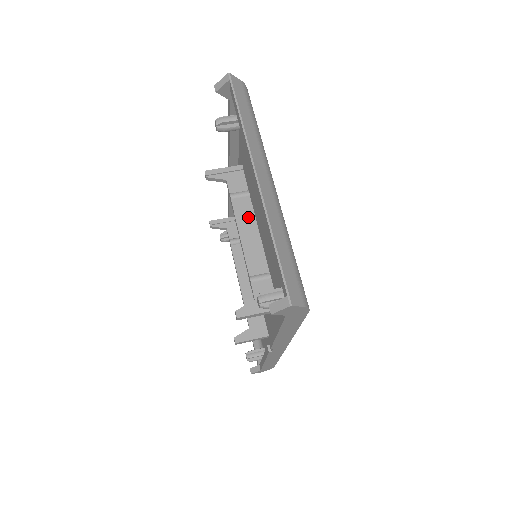
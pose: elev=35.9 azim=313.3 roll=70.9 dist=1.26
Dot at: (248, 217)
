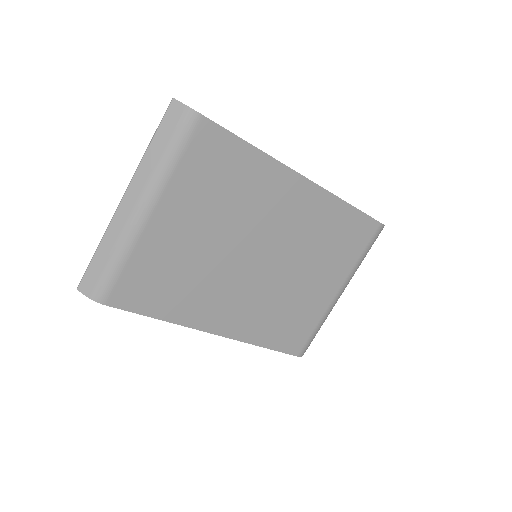
Dot at: occluded
